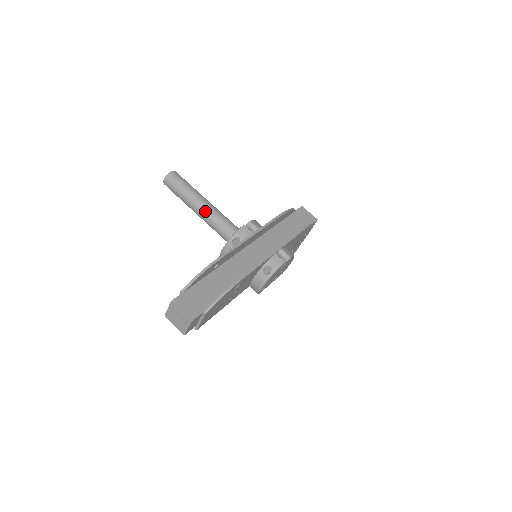
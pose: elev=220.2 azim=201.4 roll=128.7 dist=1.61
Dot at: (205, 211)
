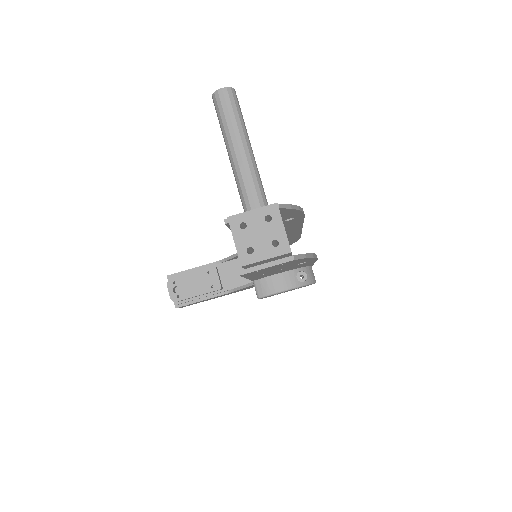
Dot at: (251, 160)
